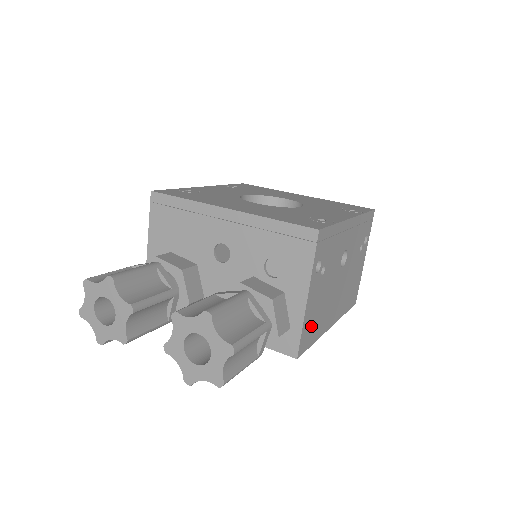
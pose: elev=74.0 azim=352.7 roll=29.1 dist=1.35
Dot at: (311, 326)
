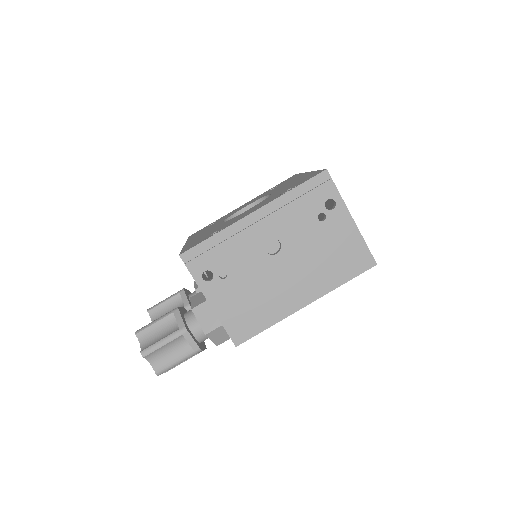
Dot at: (244, 318)
